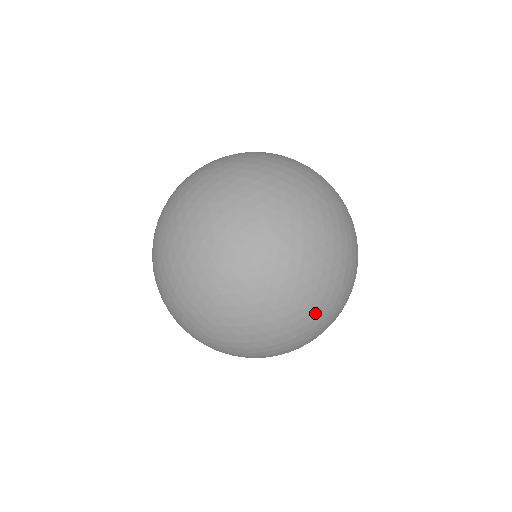
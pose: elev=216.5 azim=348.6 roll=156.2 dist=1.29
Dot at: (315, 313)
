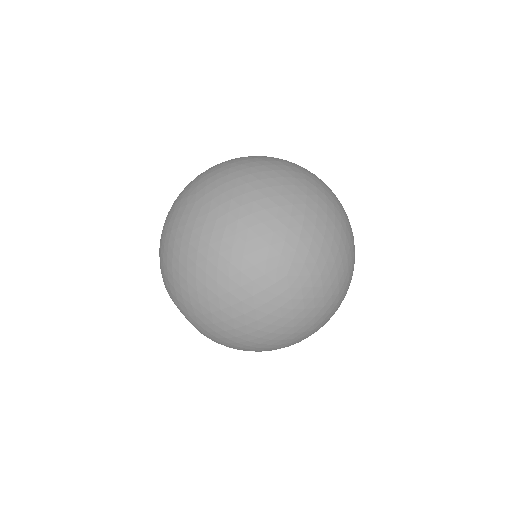
Dot at: (291, 251)
